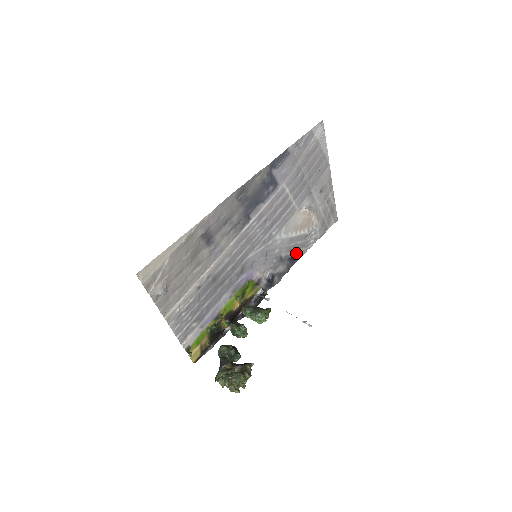
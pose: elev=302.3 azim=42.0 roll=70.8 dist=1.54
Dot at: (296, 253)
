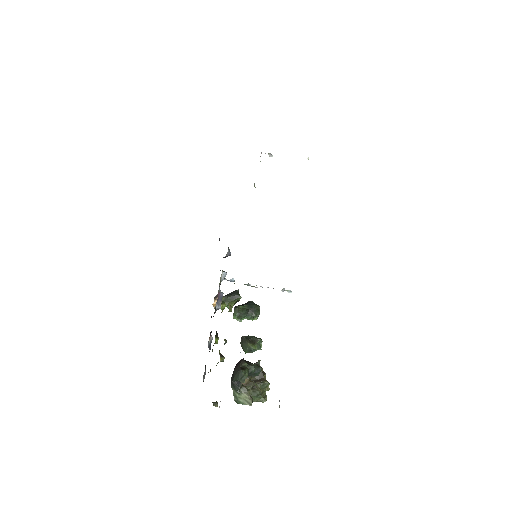
Dot at: occluded
